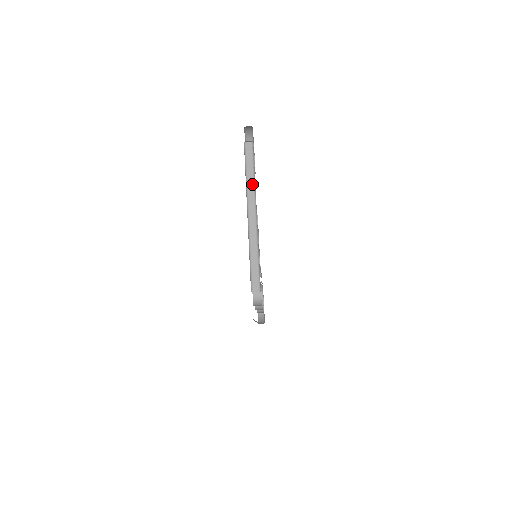
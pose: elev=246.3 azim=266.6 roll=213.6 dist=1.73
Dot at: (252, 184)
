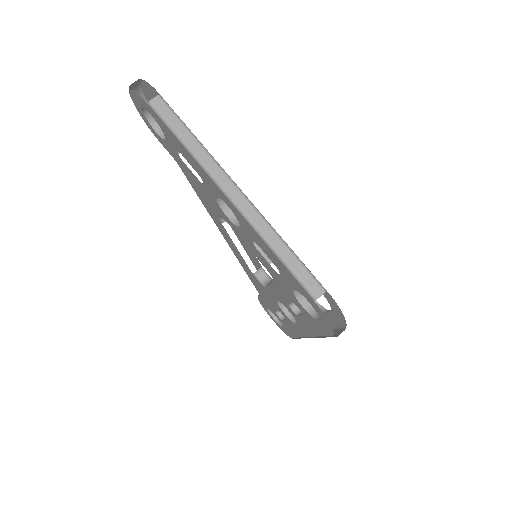
Dot at: (203, 152)
